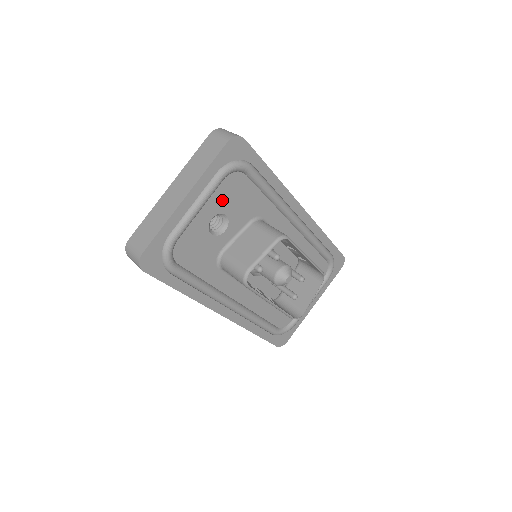
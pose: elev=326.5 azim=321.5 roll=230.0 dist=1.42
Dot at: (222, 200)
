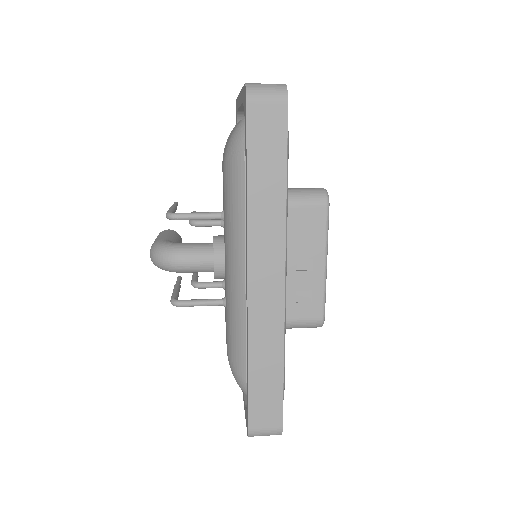
Dot at: occluded
